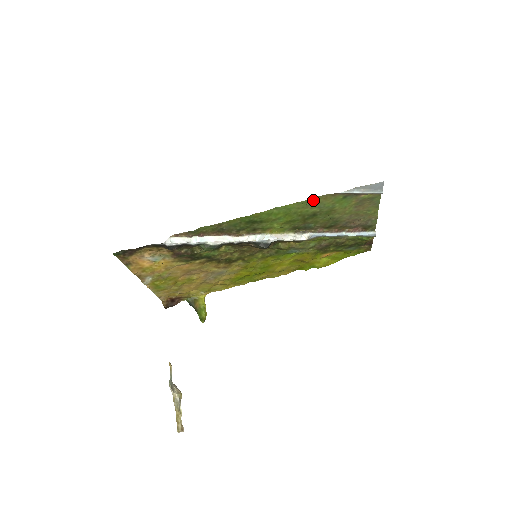
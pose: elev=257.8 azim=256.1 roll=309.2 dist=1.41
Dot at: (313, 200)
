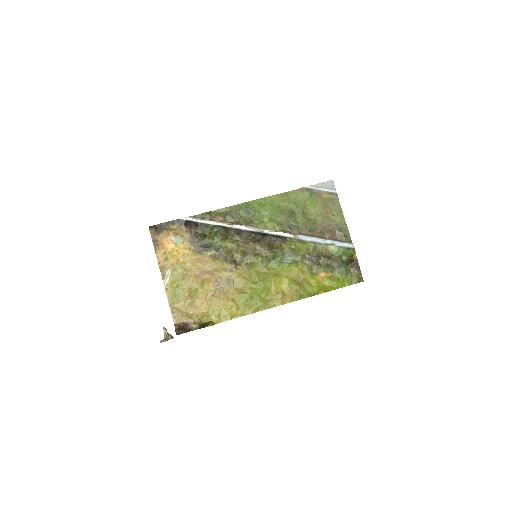
Dot at: (288, 195)
